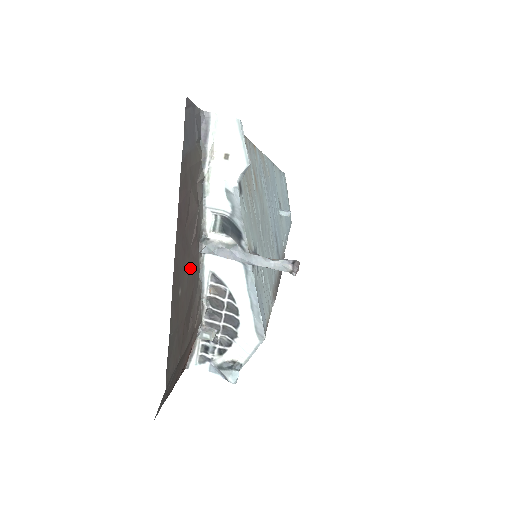
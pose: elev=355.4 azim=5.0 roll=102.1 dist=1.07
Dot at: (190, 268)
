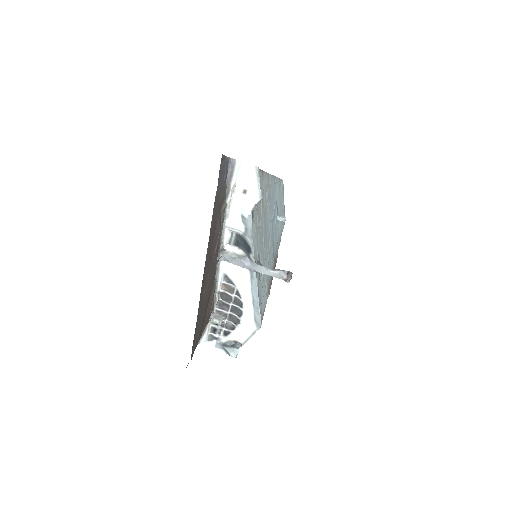
Dot at: (211, 273)
